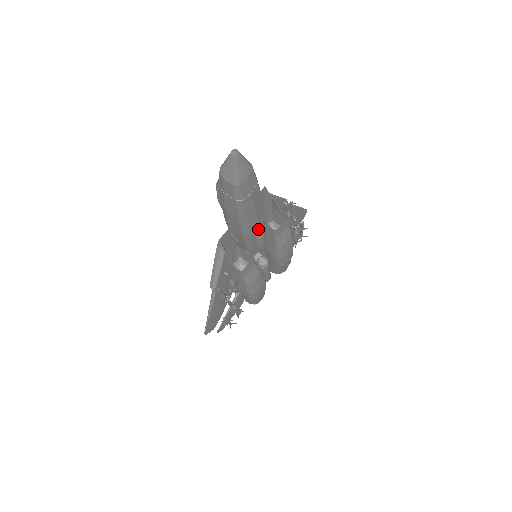
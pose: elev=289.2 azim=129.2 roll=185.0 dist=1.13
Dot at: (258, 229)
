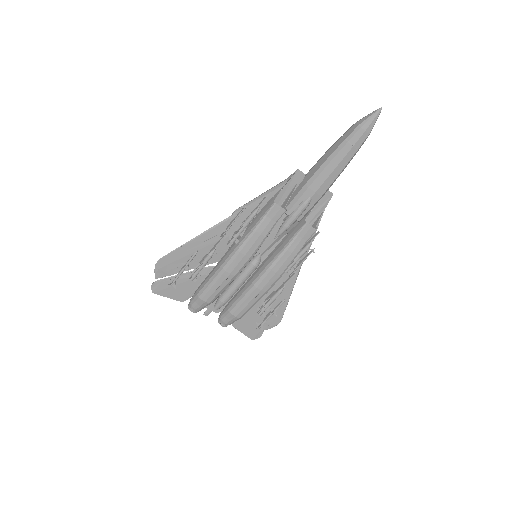
Dot at: (314, 193)
